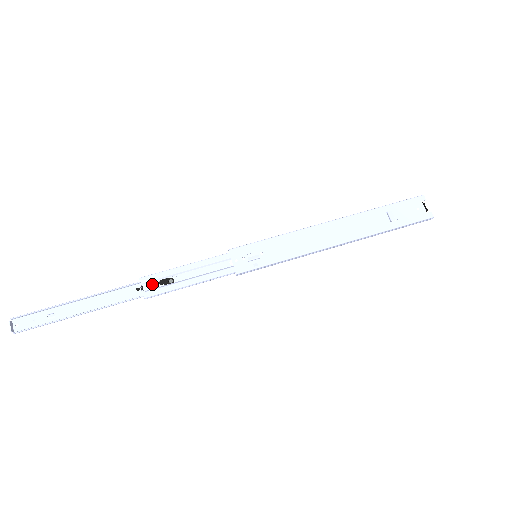
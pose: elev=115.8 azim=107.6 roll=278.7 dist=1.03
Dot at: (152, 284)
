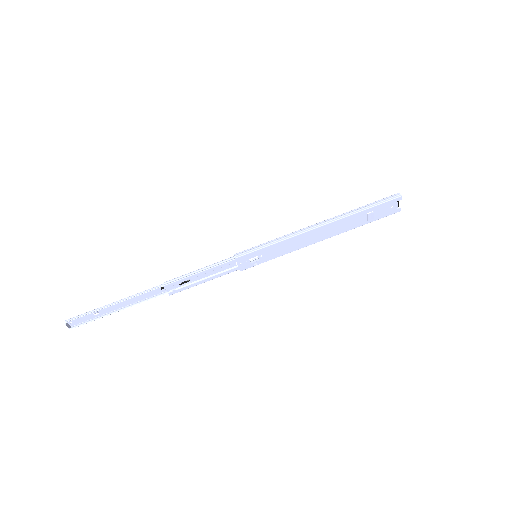
Dot at: (174, 286)
